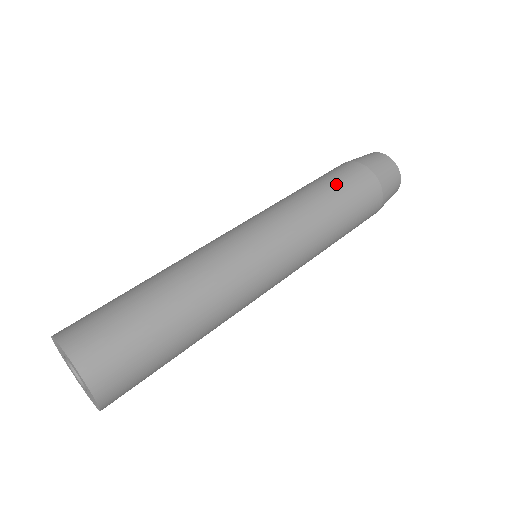
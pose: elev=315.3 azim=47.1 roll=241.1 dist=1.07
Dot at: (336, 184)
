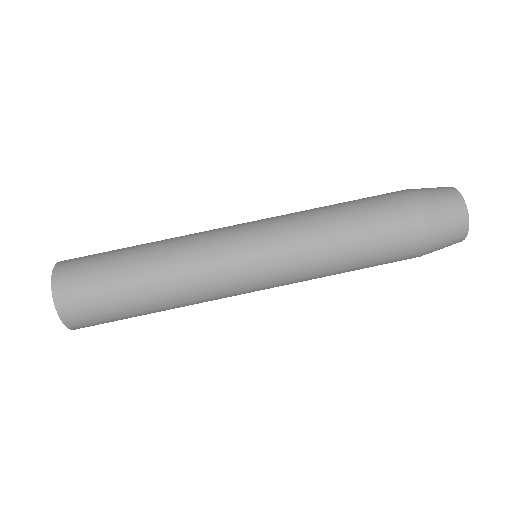
Dot at: (375, 252)
